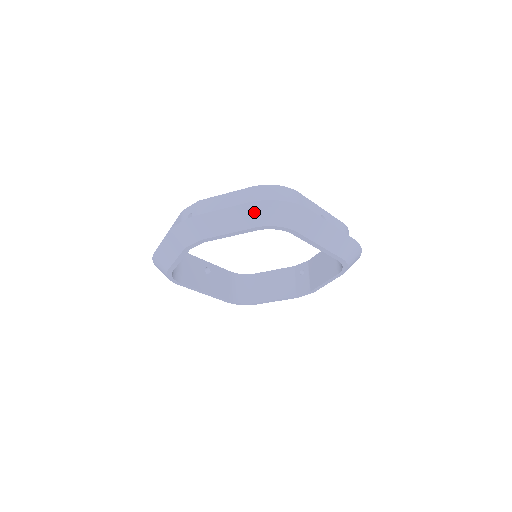
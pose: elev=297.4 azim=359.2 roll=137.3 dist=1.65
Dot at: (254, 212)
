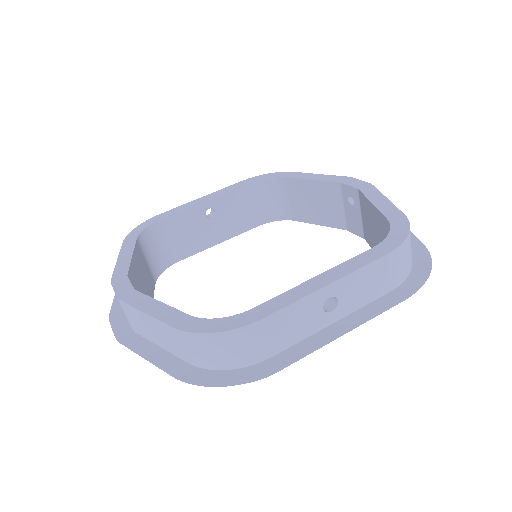
Dot at: occluded
